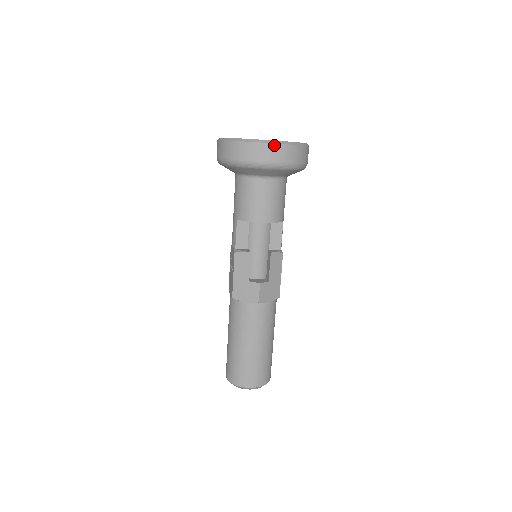
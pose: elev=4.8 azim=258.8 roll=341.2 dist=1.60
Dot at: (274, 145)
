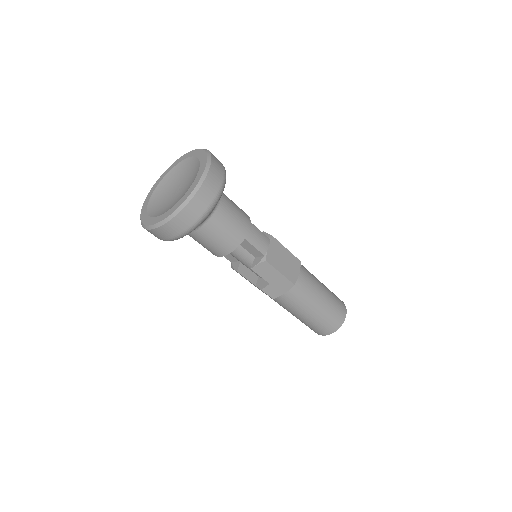
Dot at: (157, 229)
